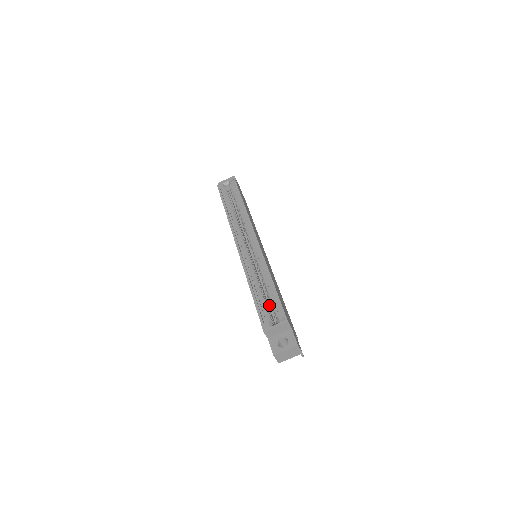
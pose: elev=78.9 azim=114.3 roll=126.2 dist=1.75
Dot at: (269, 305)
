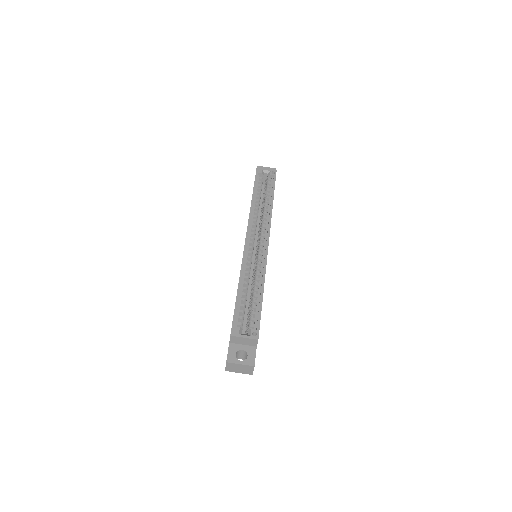
Dot at: (245, 310)
